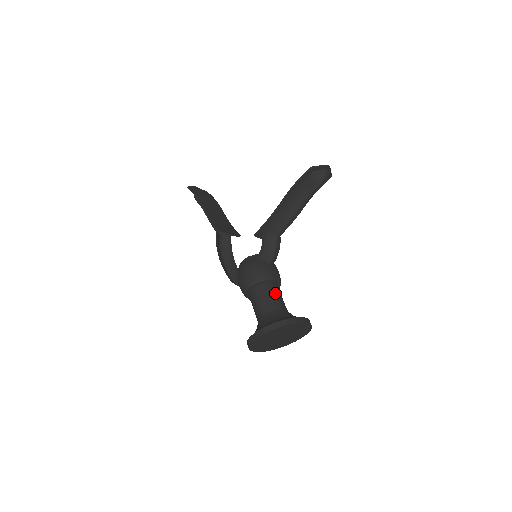
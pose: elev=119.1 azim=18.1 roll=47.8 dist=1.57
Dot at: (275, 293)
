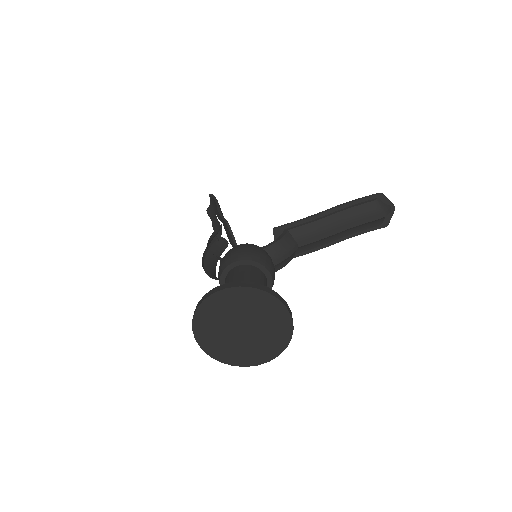
Dot at: (265, 284)
